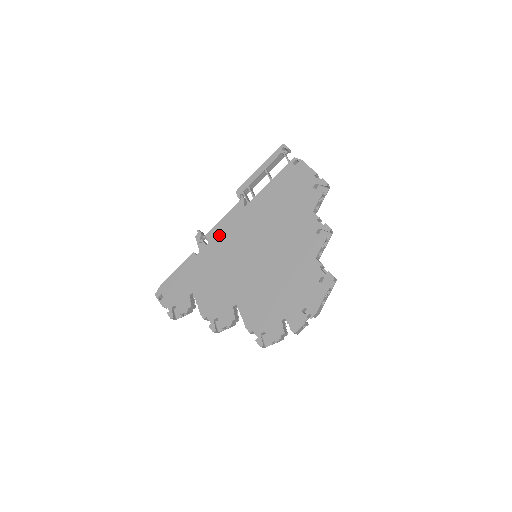
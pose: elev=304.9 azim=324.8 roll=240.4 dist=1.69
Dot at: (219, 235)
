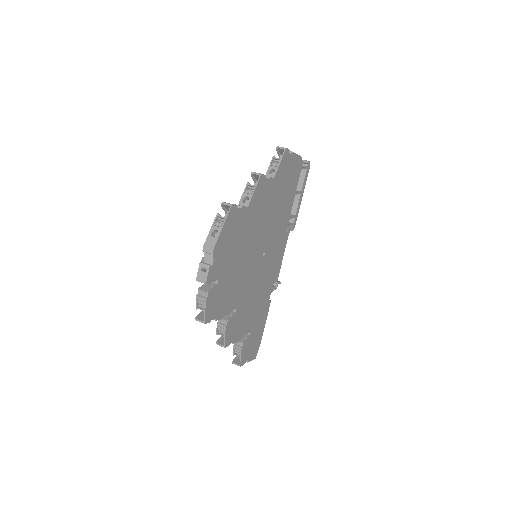
Dot at: occluded
